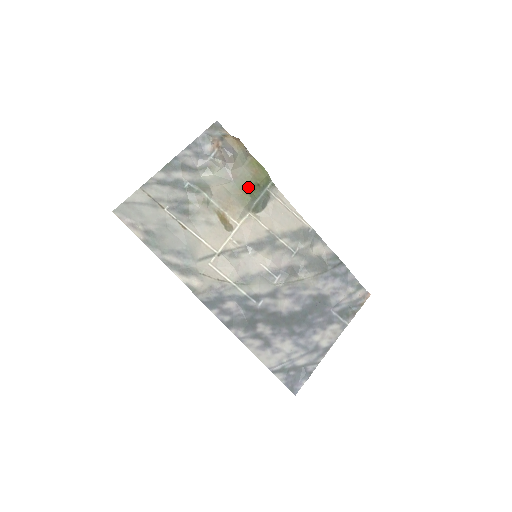
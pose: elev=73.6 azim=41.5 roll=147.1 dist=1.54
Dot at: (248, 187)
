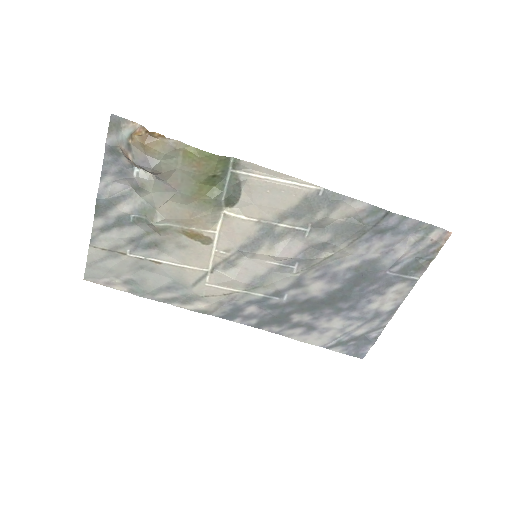
Dot at: (201, 188)
